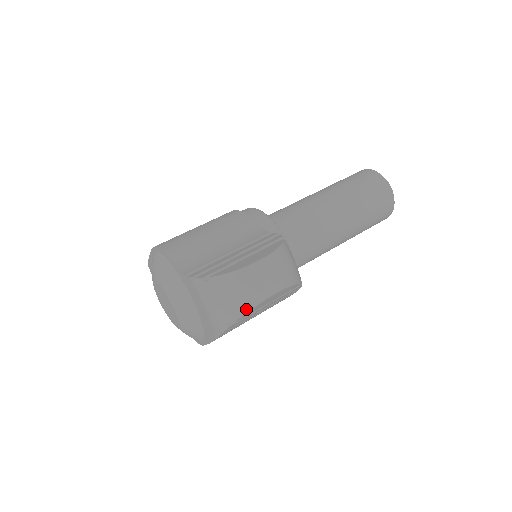
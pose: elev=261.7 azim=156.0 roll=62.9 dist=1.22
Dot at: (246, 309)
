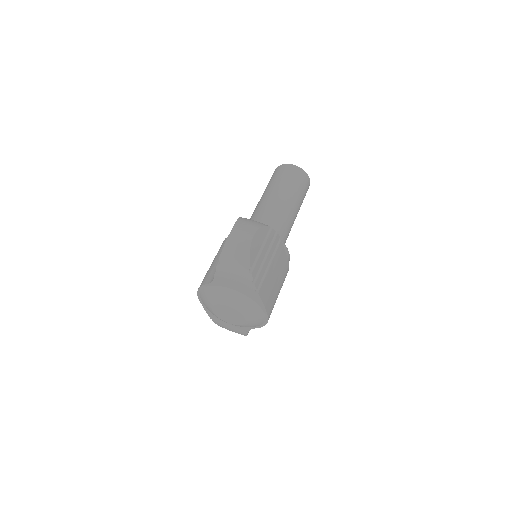
Dot at: (247, 254)
